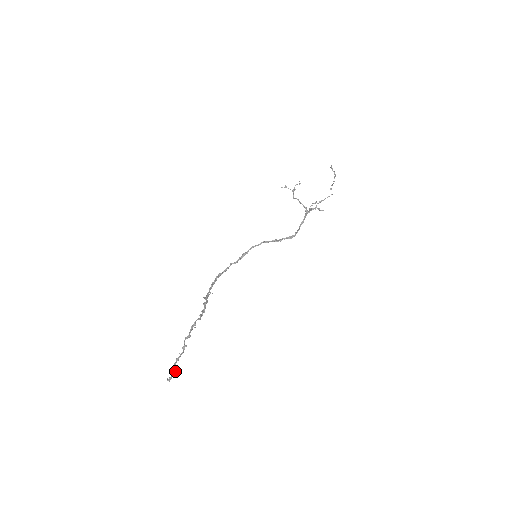
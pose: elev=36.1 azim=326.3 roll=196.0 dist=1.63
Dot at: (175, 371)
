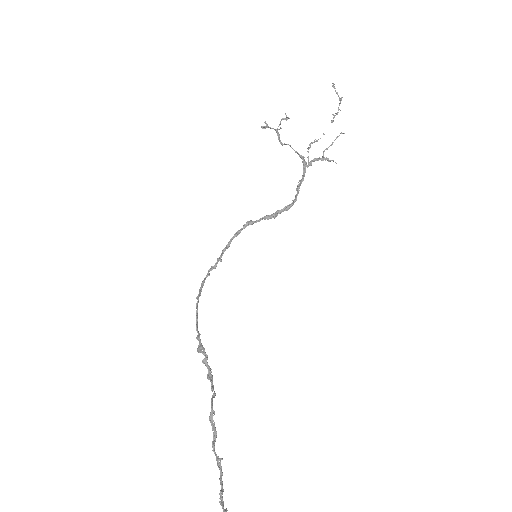
Dot at: out of frame
